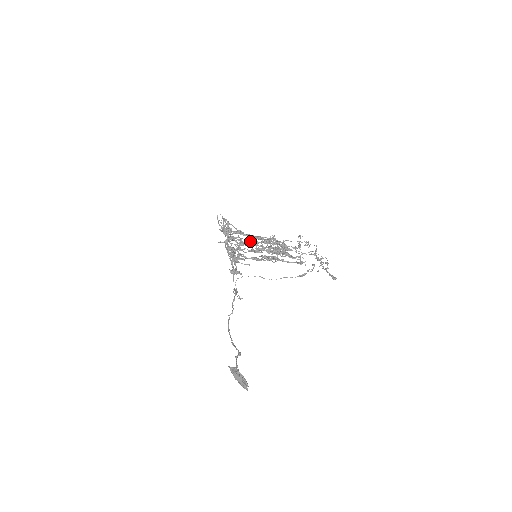
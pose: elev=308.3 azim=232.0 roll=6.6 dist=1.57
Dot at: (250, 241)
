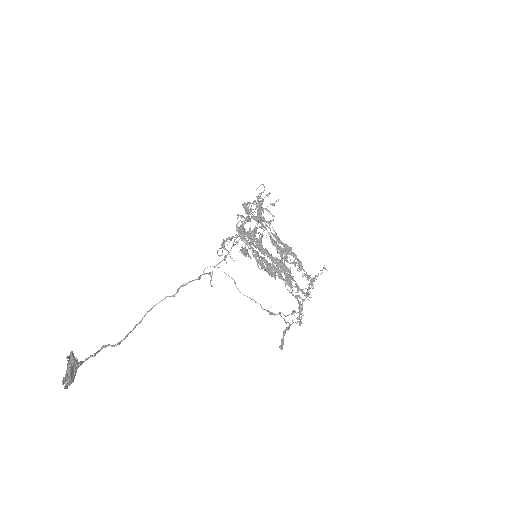
Dot at: (274, 235)
